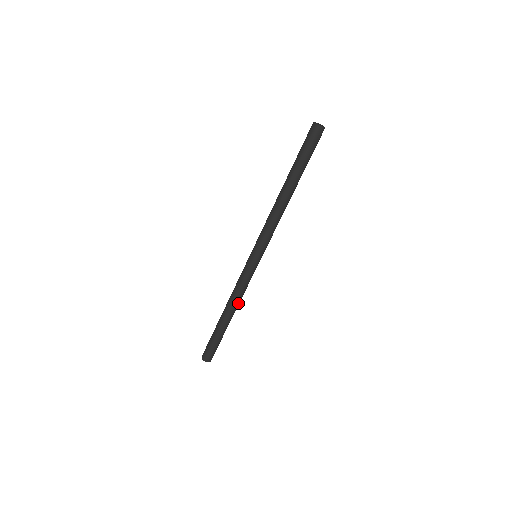
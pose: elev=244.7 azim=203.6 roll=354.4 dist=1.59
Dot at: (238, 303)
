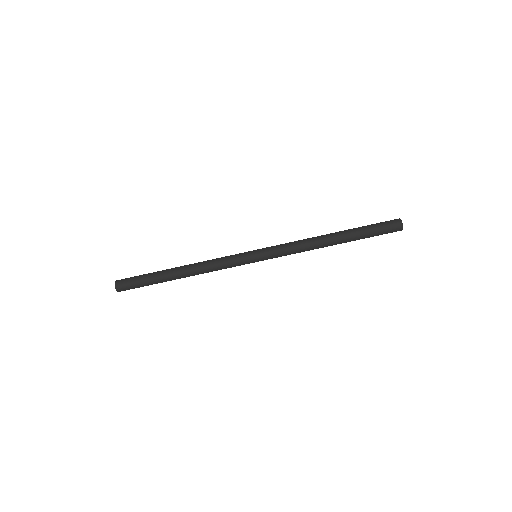
Dot at: (199, 271)
